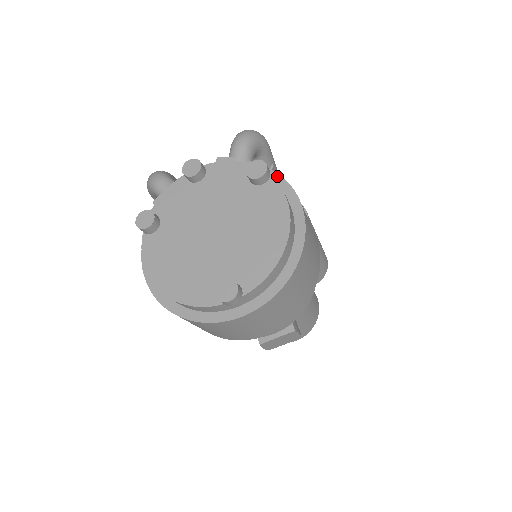
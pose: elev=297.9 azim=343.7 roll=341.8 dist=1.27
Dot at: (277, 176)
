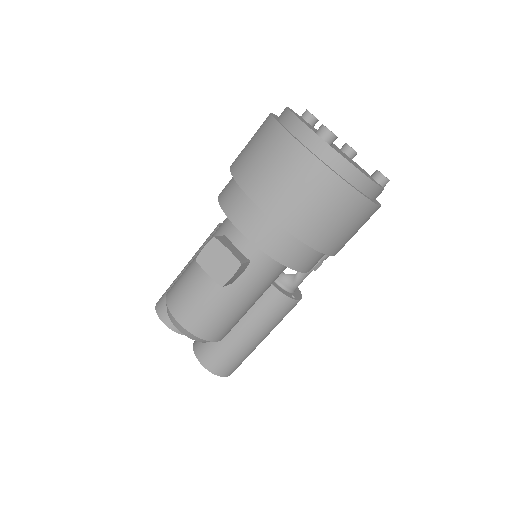
Dot at: occluded
